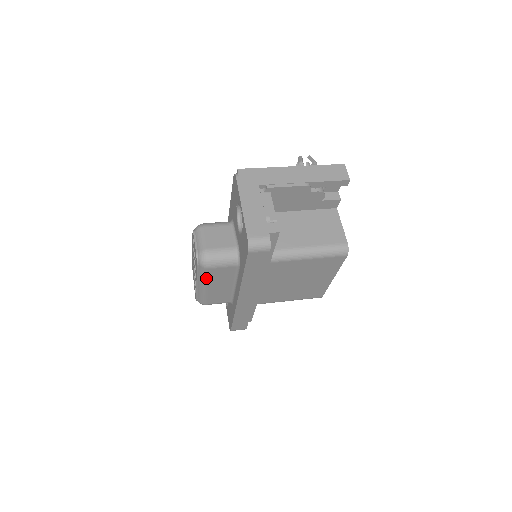
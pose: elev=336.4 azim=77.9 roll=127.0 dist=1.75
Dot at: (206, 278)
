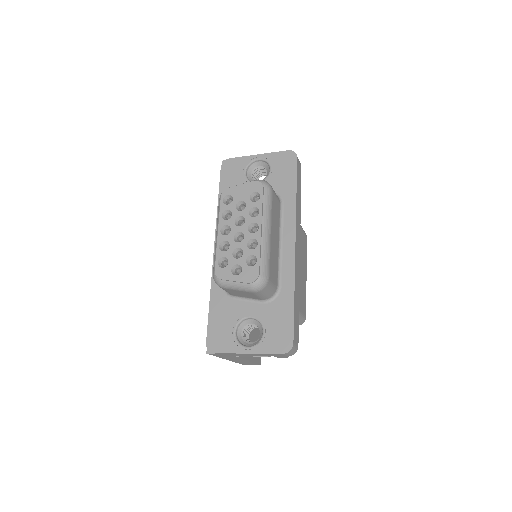
Dot at: (270, 210)
